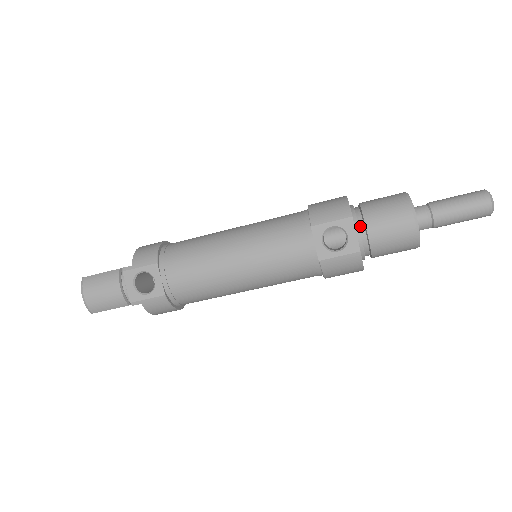
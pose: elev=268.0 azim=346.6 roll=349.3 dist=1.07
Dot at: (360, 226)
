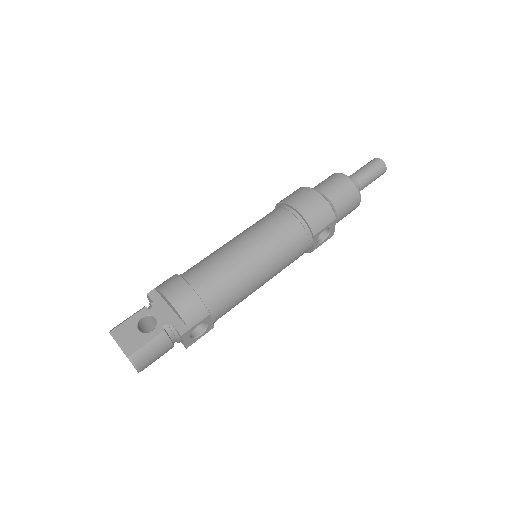
Dot at: occluded
